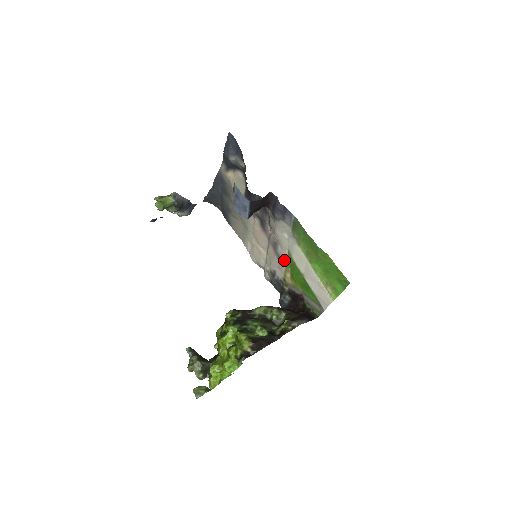
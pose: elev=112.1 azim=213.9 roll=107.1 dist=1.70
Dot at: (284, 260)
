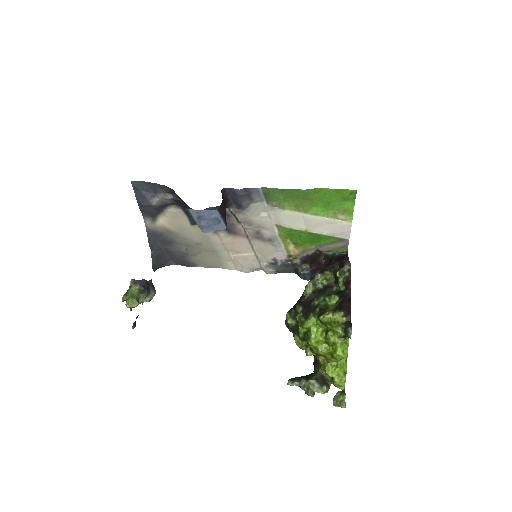
Dot at: (278, 238)
